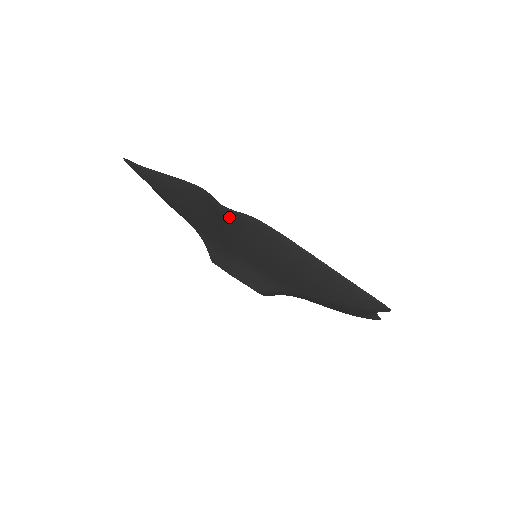
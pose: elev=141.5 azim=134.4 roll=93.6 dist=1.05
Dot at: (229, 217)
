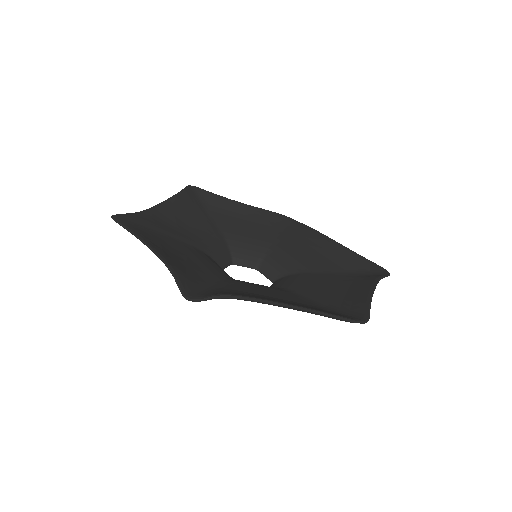
Dot at: (198, 301)
